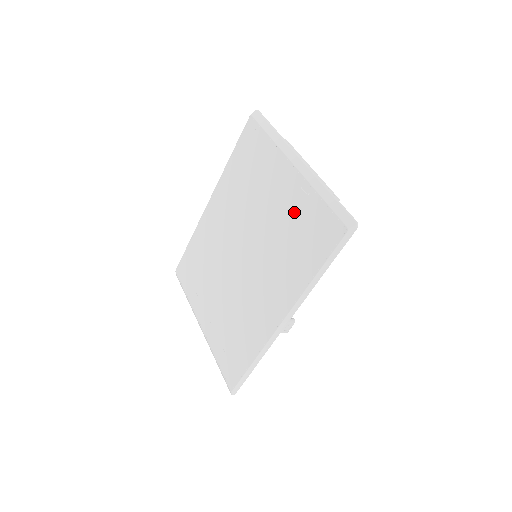
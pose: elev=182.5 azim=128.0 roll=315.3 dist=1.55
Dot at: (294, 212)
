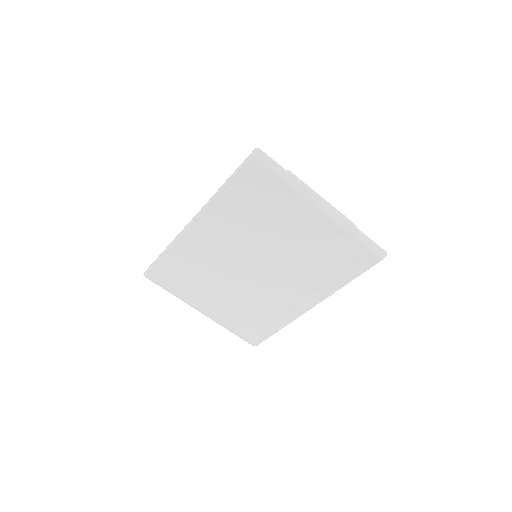
Dot at: (324, 244)
